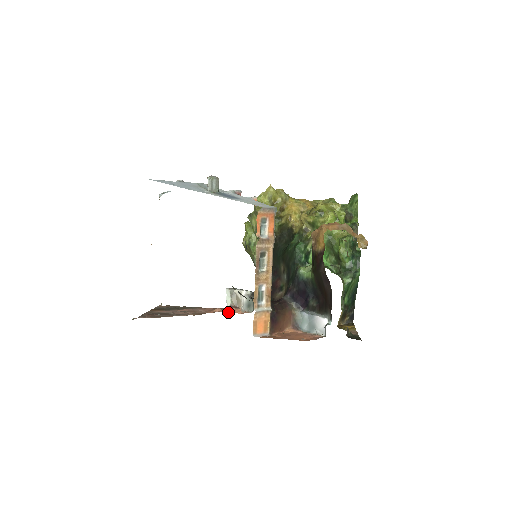
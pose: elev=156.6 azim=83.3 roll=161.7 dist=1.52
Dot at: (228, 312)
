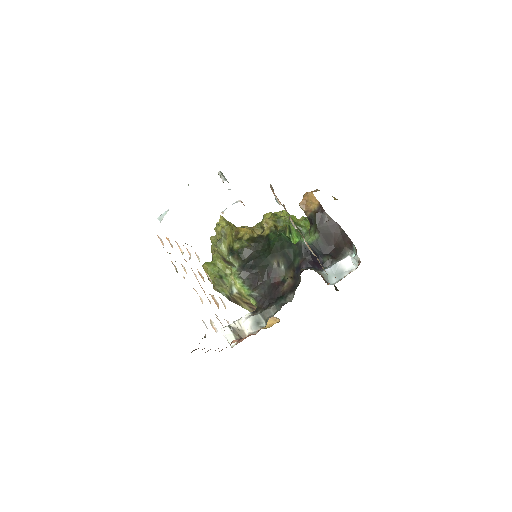
Dot at: occluded
